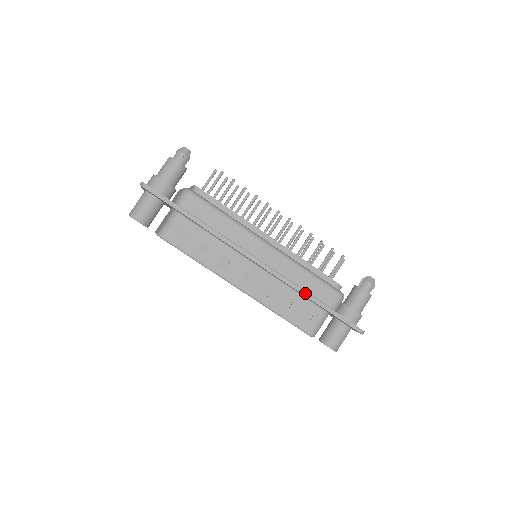
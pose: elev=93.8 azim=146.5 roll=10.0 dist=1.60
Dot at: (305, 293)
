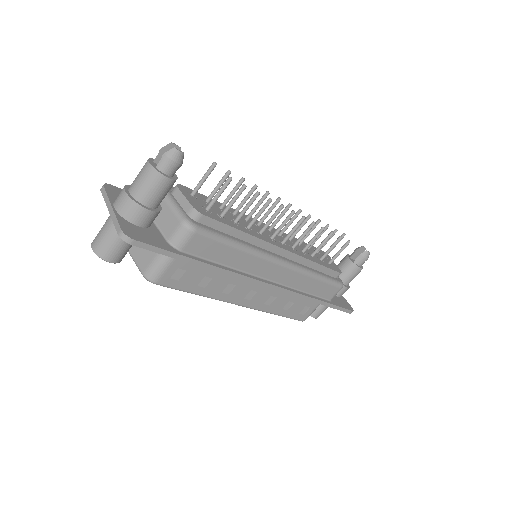
Dot at: (311, 299)
